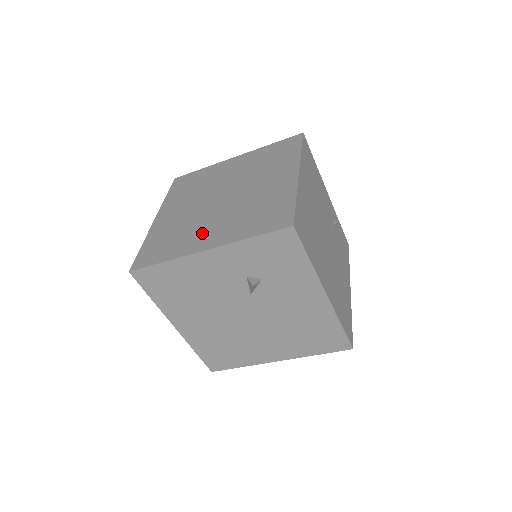
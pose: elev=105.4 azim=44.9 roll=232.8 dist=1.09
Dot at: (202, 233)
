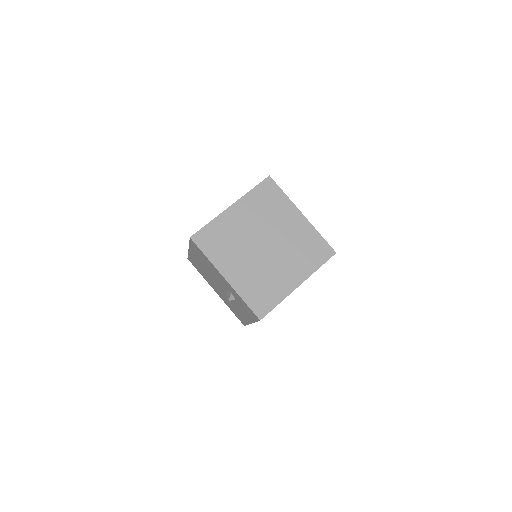
Dot at: (235, 263)
